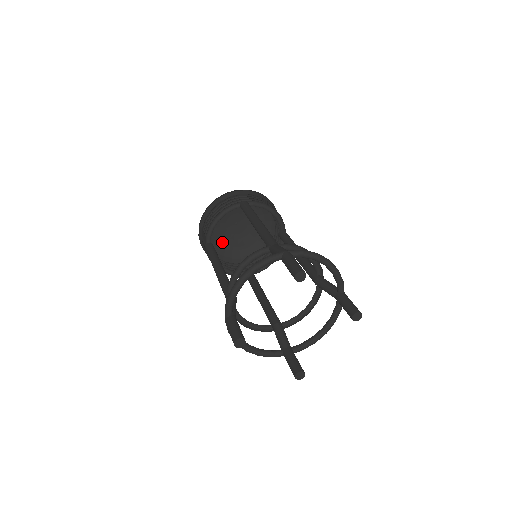
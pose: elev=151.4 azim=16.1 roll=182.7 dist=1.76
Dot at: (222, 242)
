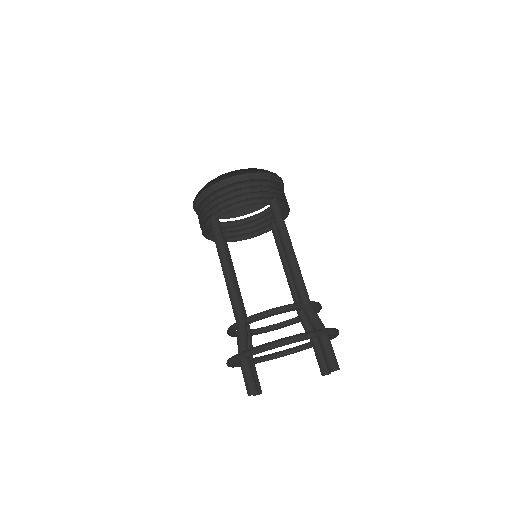
Dot at: occluded
